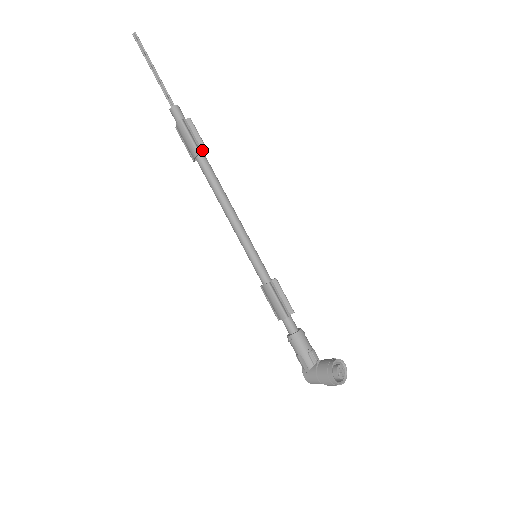
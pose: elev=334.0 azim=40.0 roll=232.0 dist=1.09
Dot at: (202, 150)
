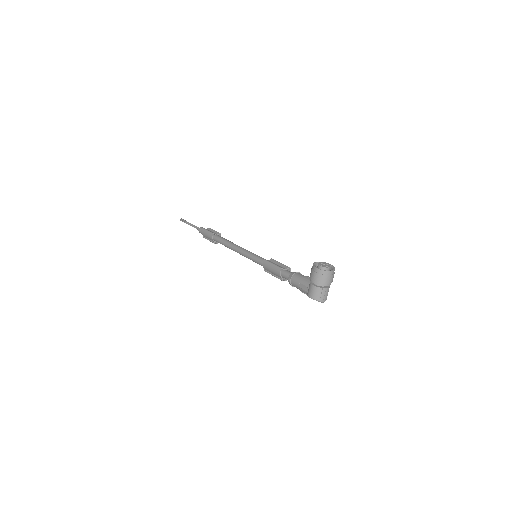
Dot at: (216, 234)
